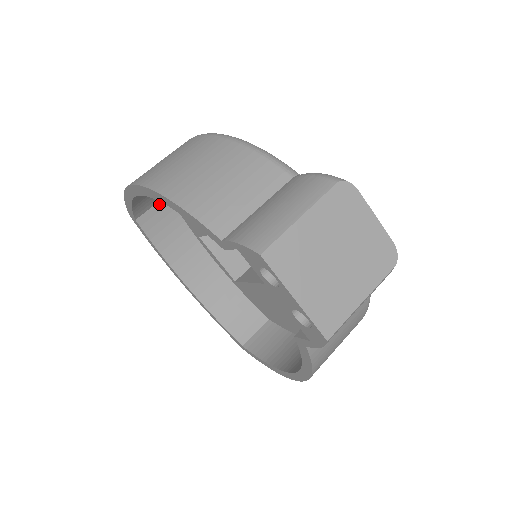
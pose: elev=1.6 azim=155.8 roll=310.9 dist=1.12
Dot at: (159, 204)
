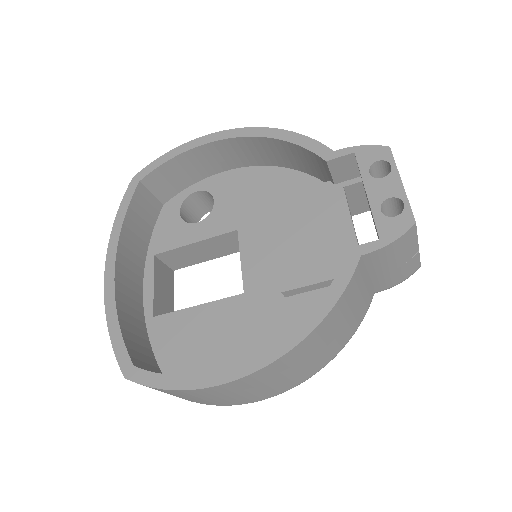
Dot at: (155, 200)
